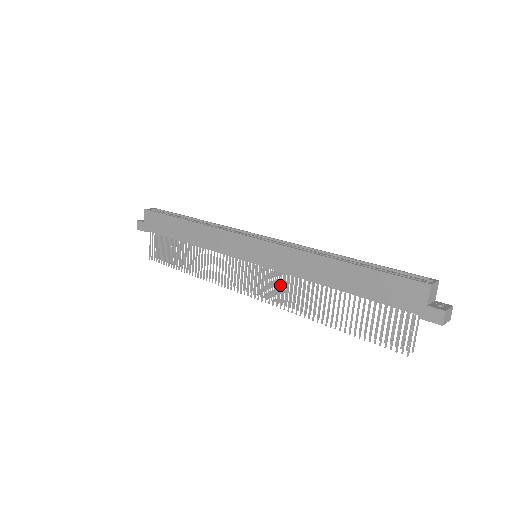
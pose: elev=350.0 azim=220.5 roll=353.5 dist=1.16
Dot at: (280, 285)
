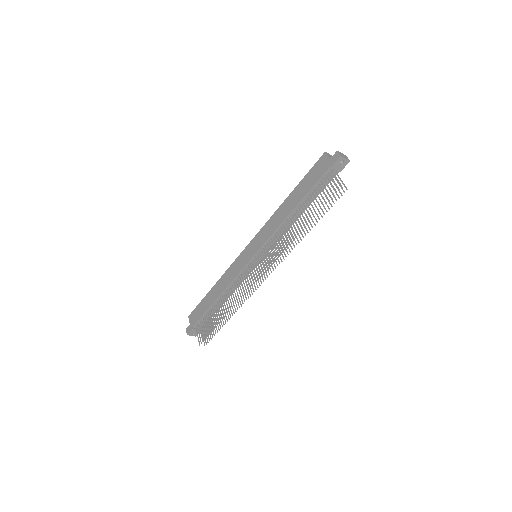
Dot at: (275, 254)
